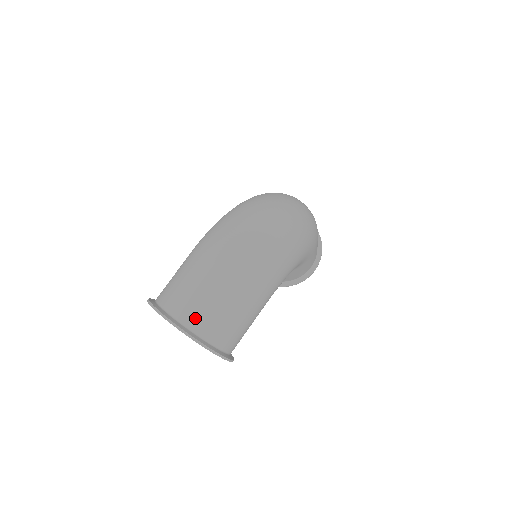
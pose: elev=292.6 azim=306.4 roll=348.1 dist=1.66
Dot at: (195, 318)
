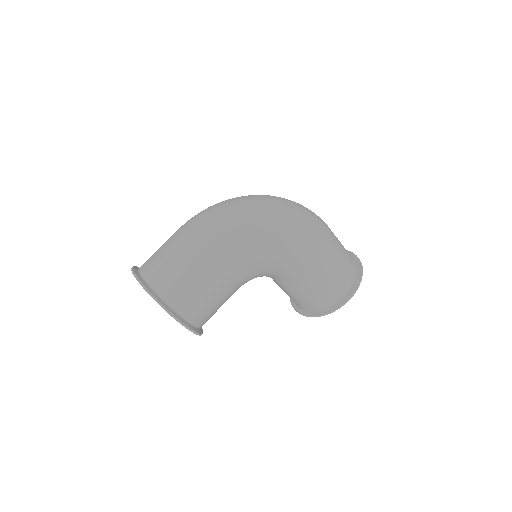
Dot at: (150, 269)
